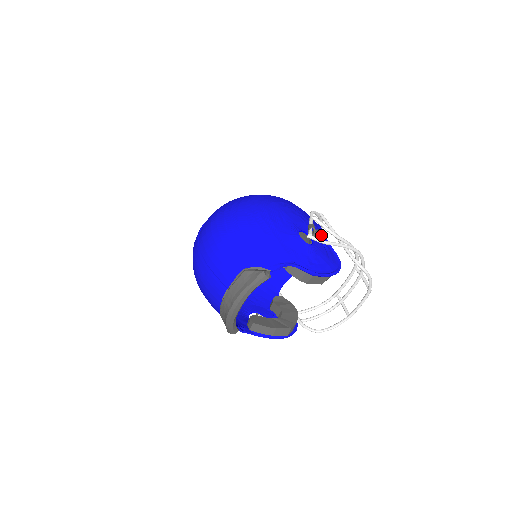
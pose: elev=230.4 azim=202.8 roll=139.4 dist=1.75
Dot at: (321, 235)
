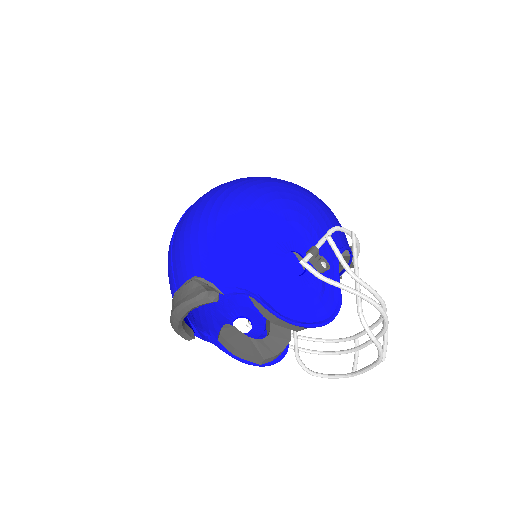
Dot at: (321, 266)
